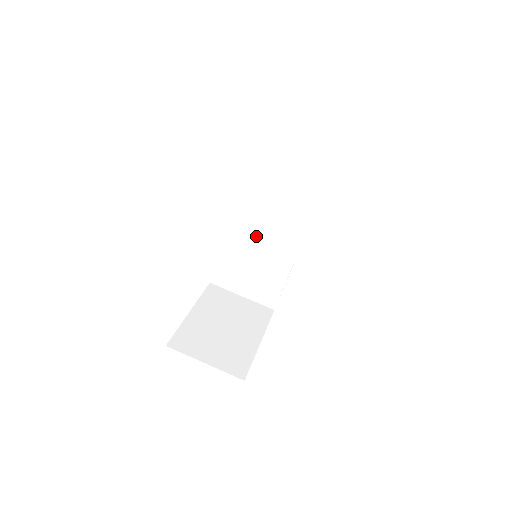
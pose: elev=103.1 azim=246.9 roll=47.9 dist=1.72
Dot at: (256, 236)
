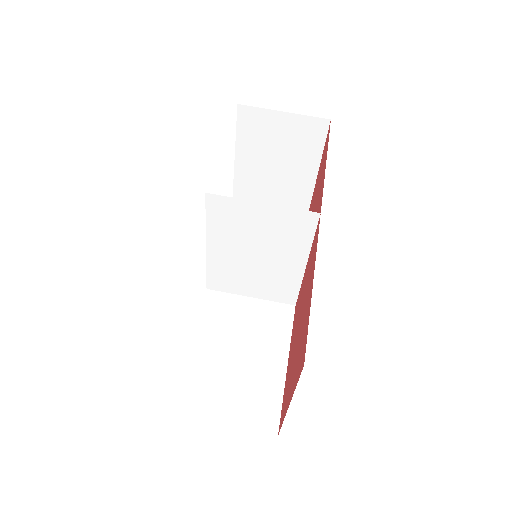
Dot at: (249, 235)
